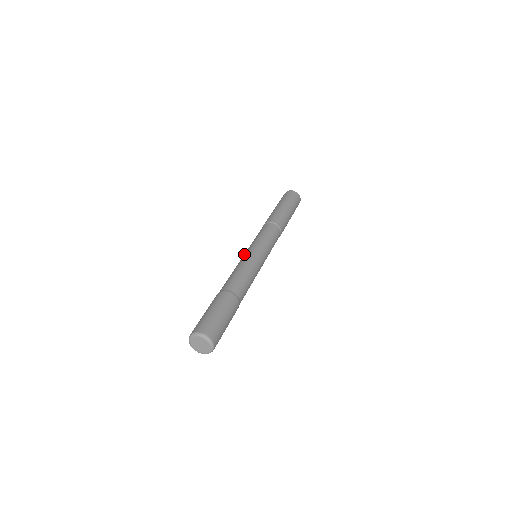
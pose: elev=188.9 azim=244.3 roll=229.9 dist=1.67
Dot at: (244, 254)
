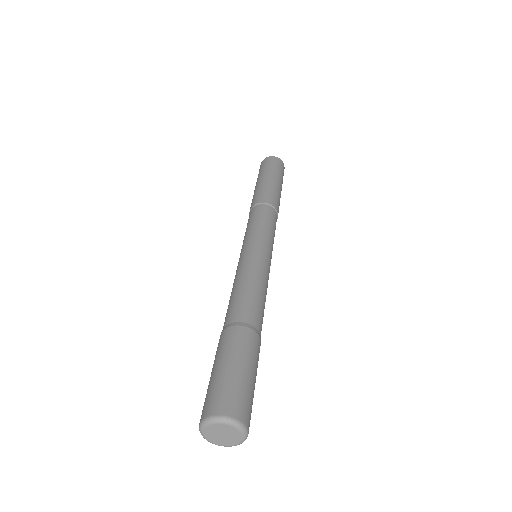
Dot at: (241, 255)
